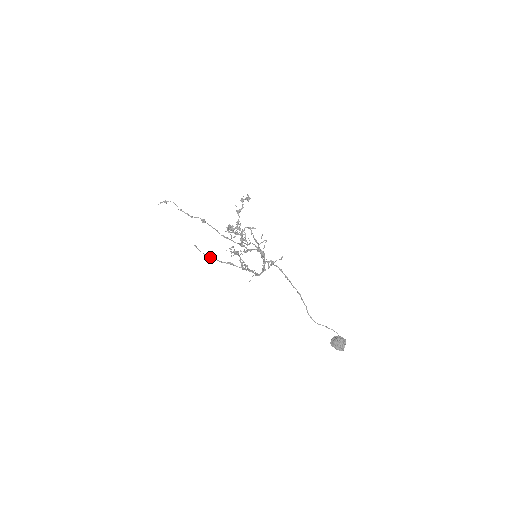
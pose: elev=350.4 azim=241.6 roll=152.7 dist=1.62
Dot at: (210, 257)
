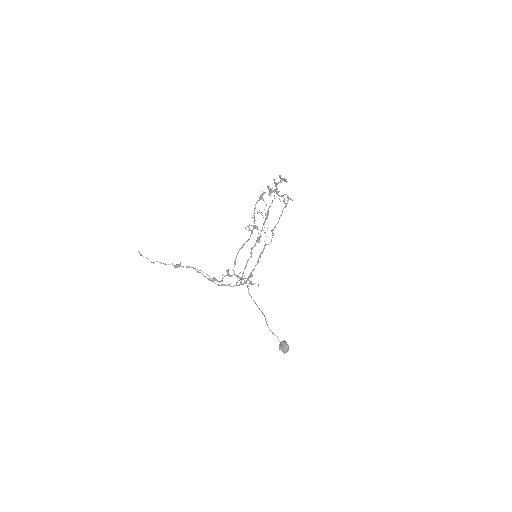
Dot at: occluded
